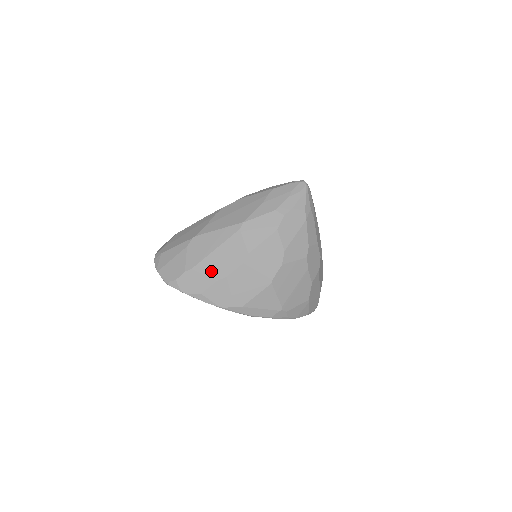
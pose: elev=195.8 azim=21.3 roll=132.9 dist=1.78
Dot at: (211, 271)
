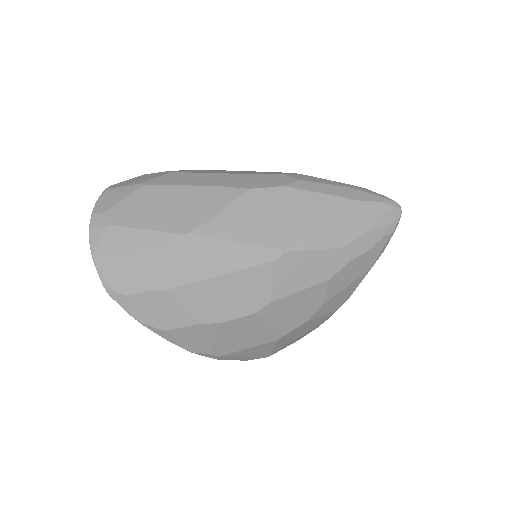
Dot at: (197, 306)
